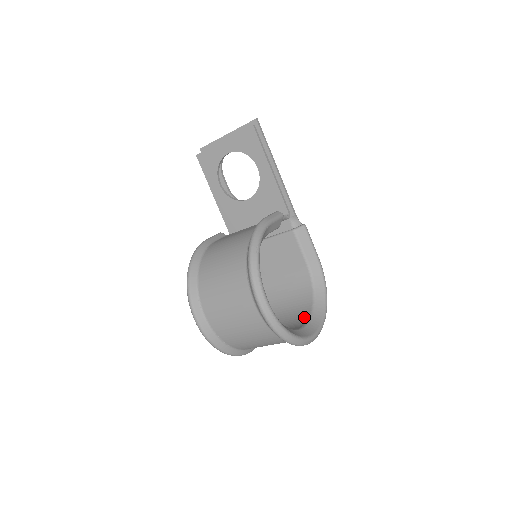
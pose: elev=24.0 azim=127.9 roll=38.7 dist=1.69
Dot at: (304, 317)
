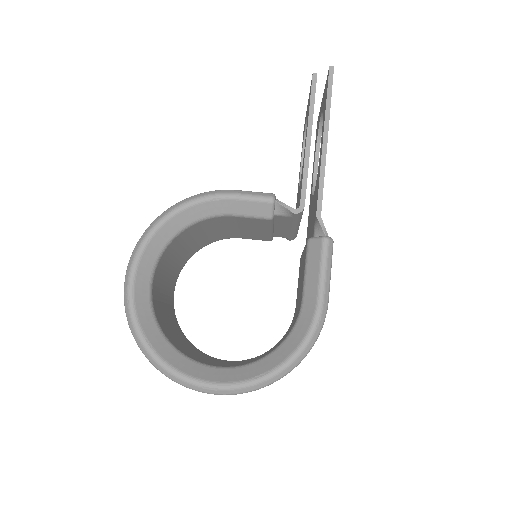
Dot at: (239, 364)
